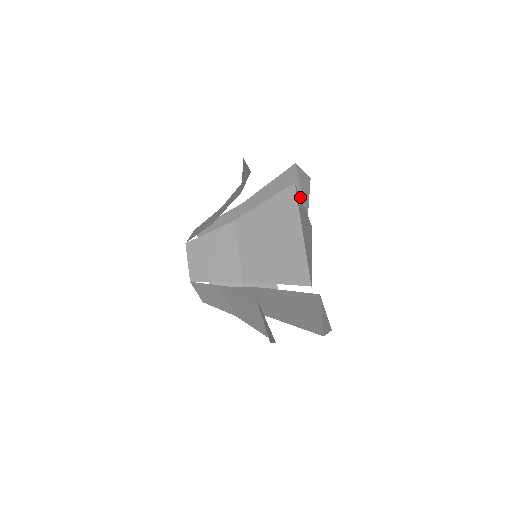
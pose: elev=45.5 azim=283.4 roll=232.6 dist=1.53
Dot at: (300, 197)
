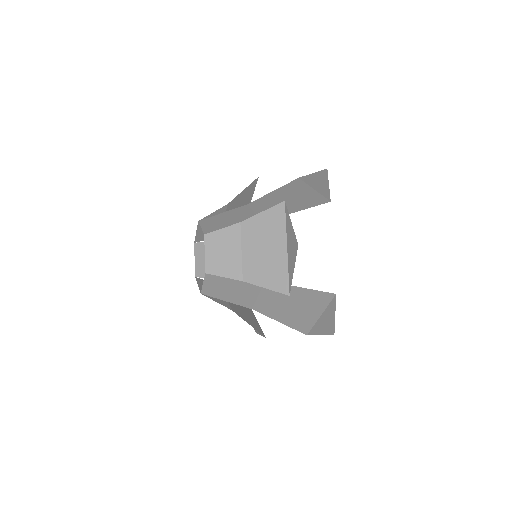
Dot at: (335, 309)
